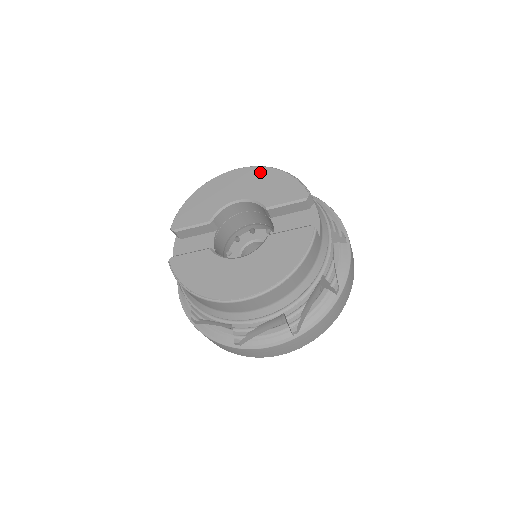
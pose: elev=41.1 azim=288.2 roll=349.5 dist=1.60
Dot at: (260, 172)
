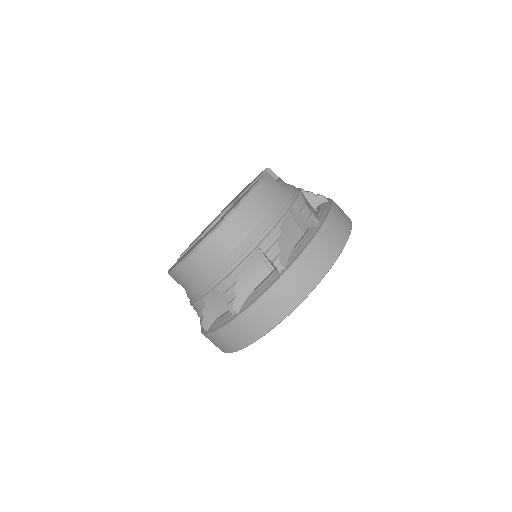
Dot at: occluded
